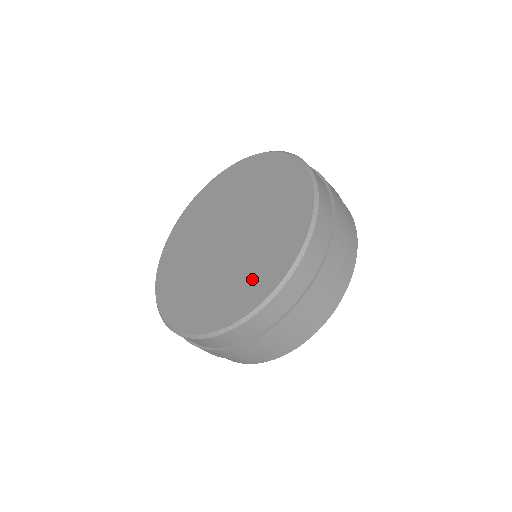
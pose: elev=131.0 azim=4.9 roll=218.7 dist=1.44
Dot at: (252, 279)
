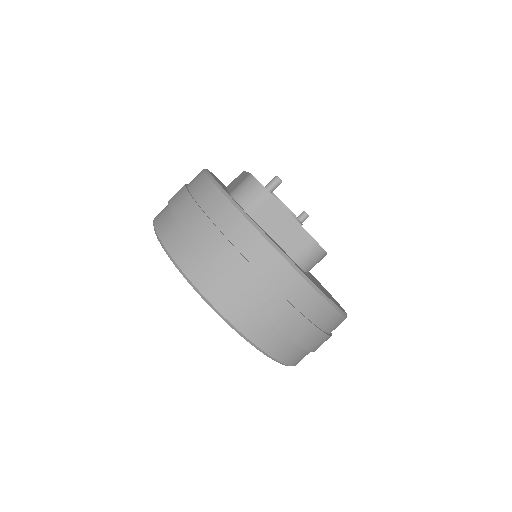
Dot at: occluded
